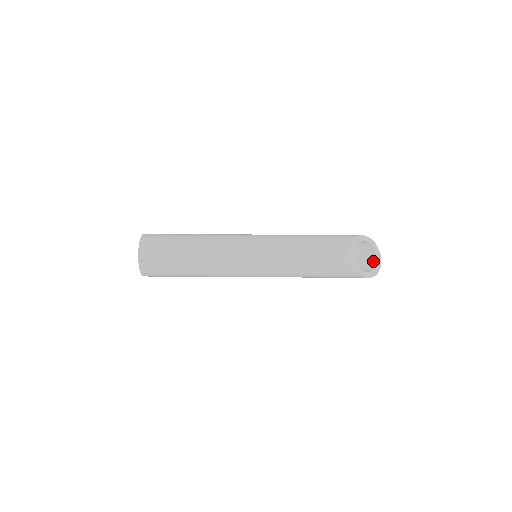
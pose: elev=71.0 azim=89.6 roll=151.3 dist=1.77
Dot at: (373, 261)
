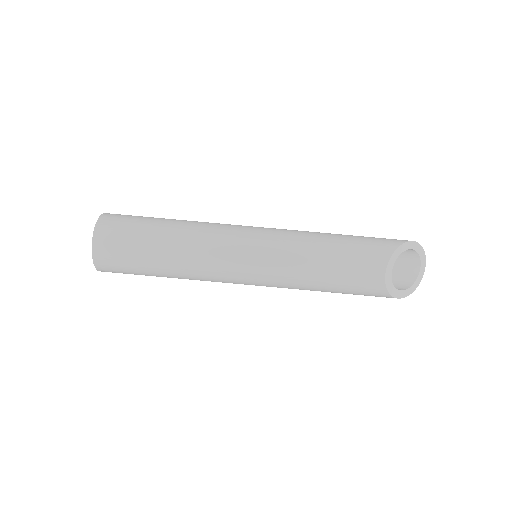
Dot at: (414, 270)
